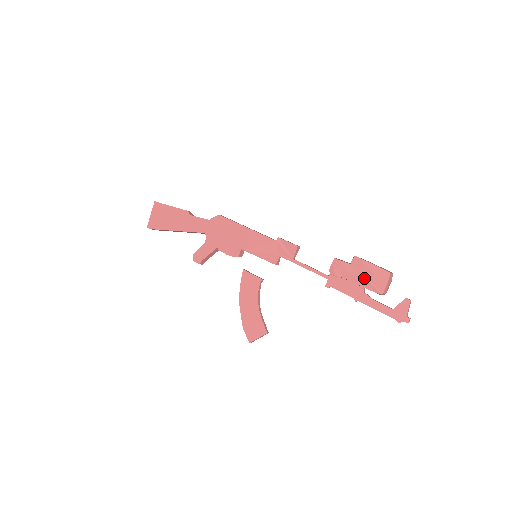
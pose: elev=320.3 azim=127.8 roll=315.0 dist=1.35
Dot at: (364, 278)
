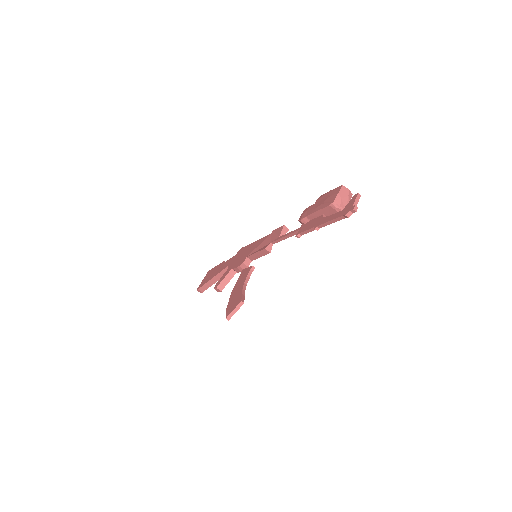
Dot at: (322, 203)
